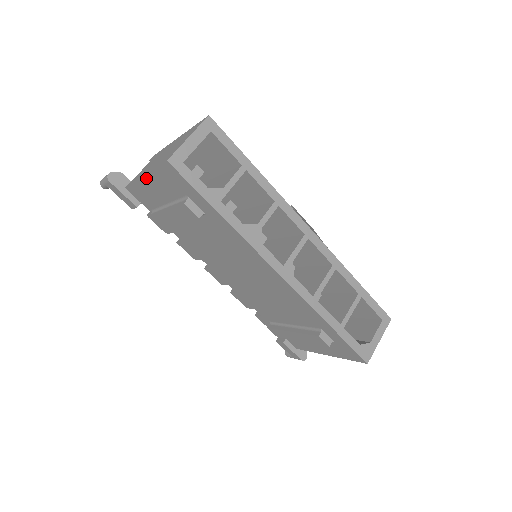
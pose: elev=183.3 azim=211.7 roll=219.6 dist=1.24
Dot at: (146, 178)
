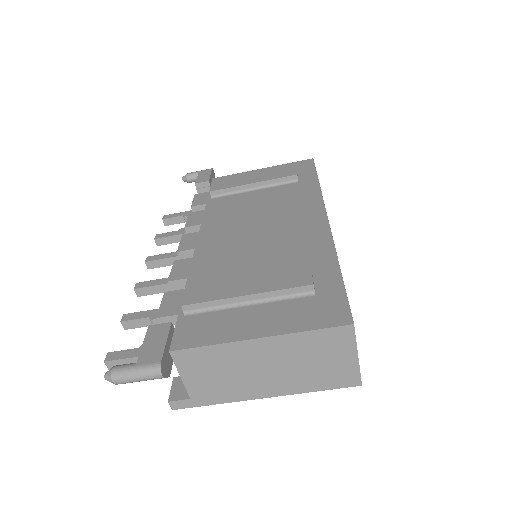
Dot at: (263, 169)
